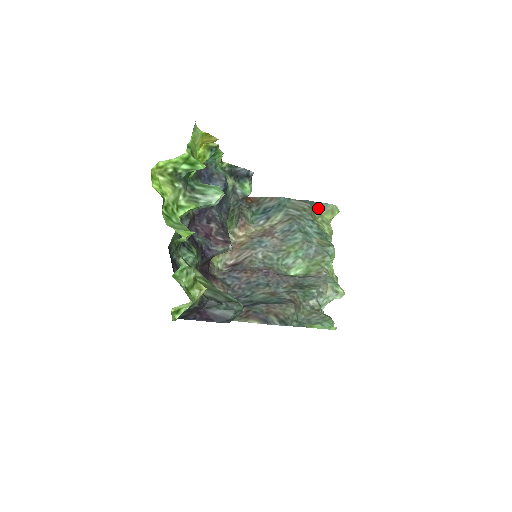
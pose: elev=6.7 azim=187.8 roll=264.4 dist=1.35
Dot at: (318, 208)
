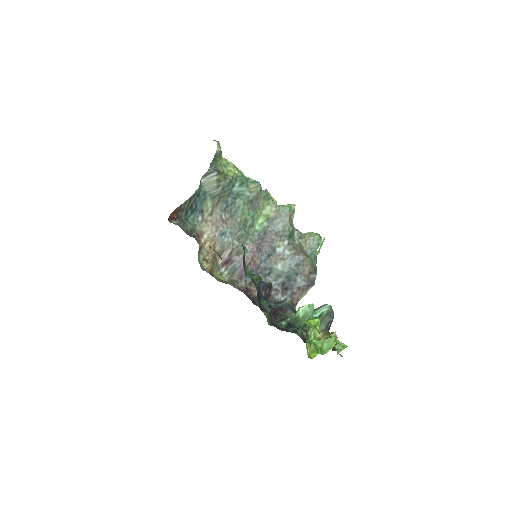
Dot at: (216, 163)
